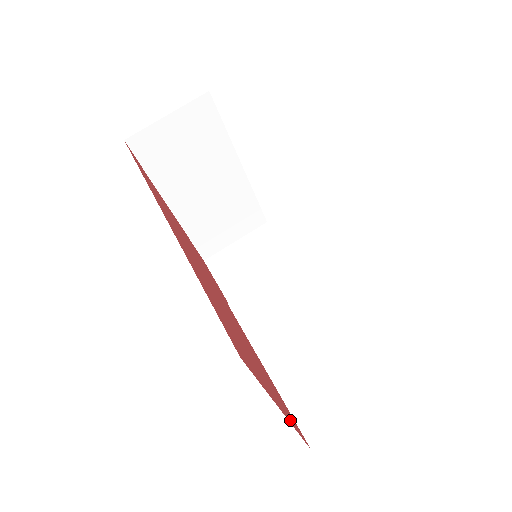
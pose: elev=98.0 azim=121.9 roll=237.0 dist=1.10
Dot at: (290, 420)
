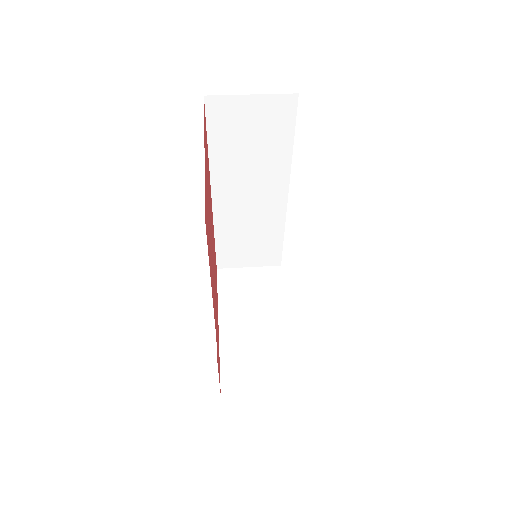
Dot at: (205, 184)
